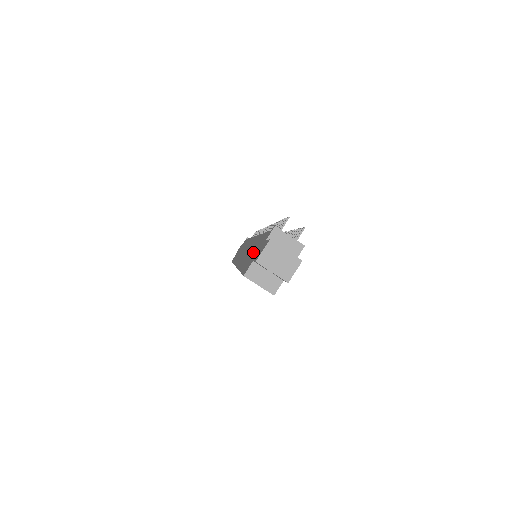
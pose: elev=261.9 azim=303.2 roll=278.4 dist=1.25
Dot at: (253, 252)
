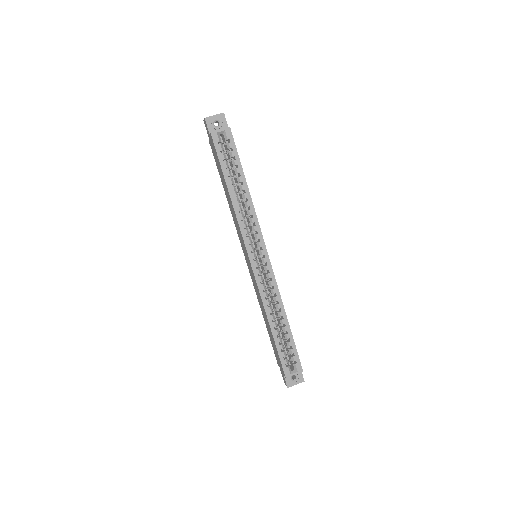
Dot at: (219, 168)
